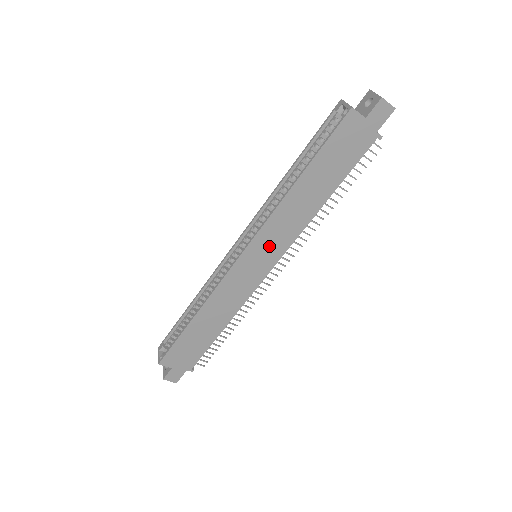
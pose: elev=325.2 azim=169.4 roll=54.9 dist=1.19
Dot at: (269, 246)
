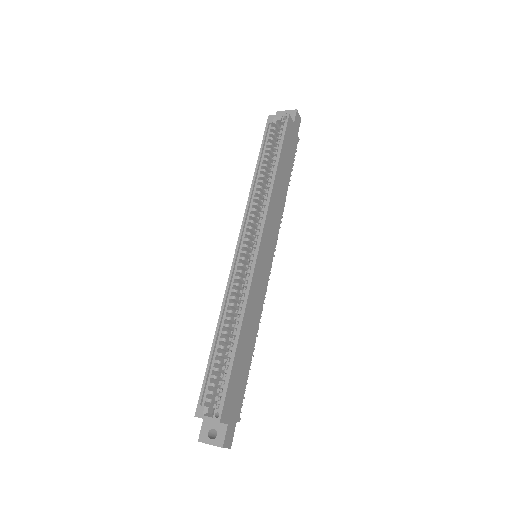
Dot at: (270, 237)
